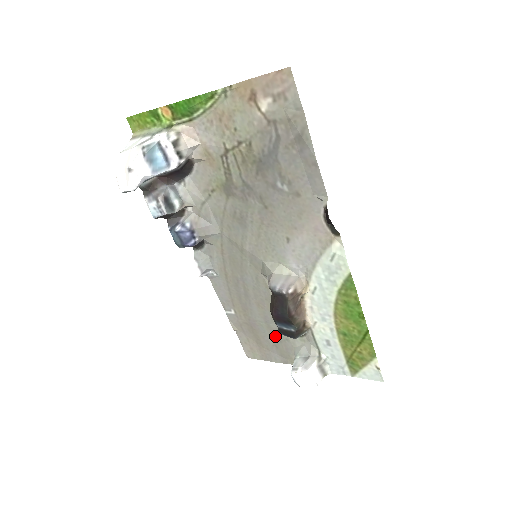
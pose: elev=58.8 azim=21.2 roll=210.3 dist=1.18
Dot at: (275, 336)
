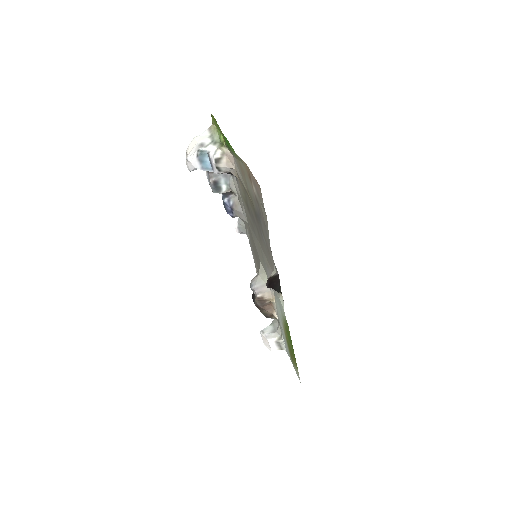
Dot at: occluded
